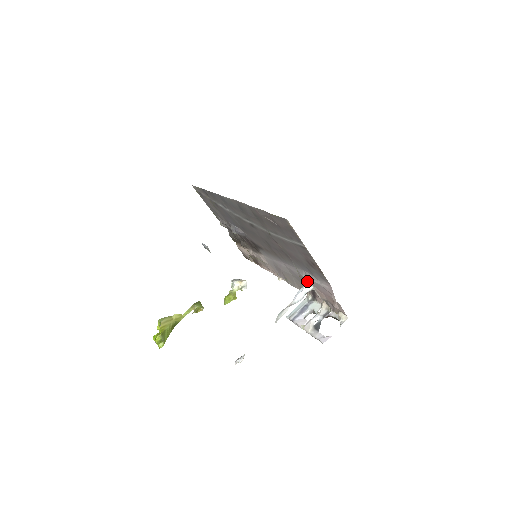
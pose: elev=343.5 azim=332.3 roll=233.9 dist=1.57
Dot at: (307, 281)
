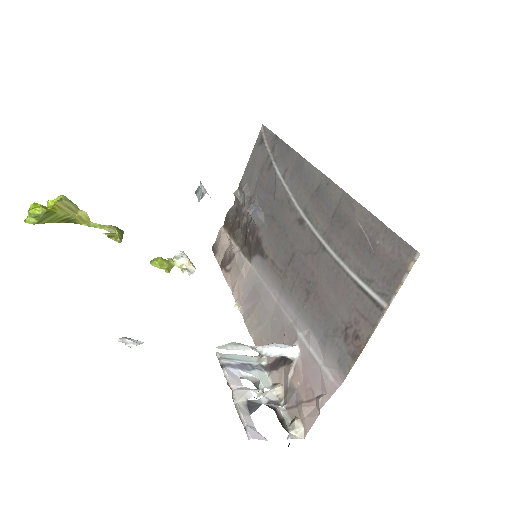
Dot at: (298, 344)
